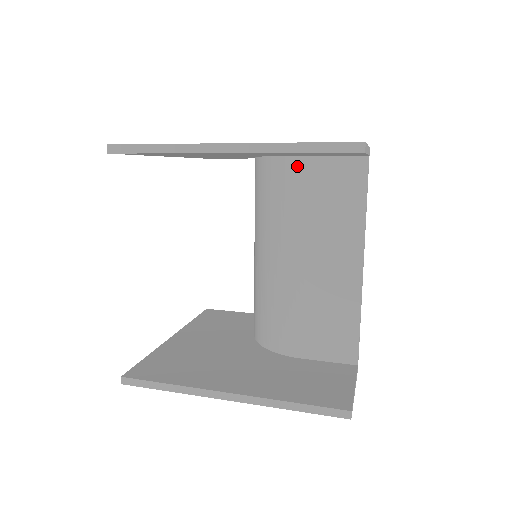
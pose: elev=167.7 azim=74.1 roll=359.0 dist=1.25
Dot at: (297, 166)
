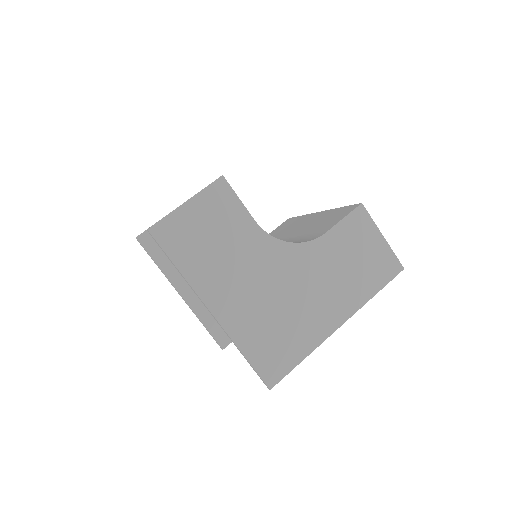
Dot at: occluded
